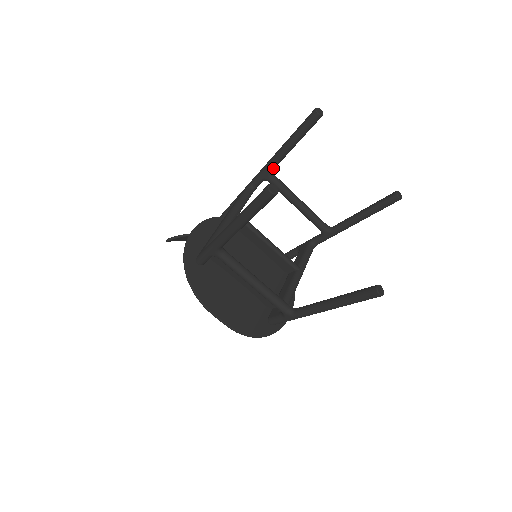
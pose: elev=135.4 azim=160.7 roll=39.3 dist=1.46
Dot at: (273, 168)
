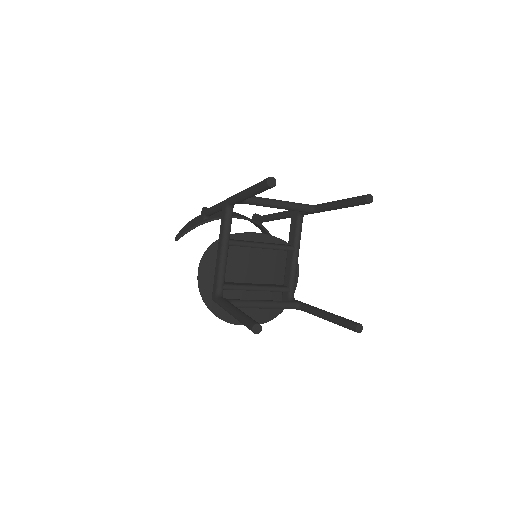
Dot at: occluded
